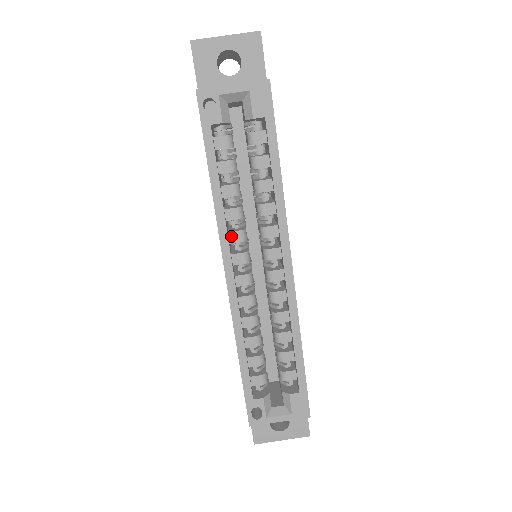
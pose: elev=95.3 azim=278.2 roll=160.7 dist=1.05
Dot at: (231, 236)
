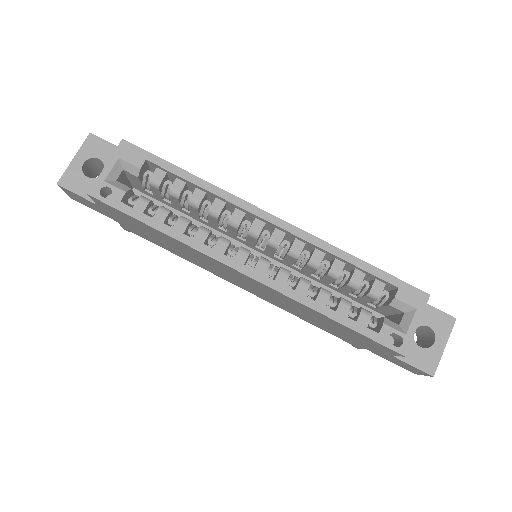
Dot at: (218, 250)
